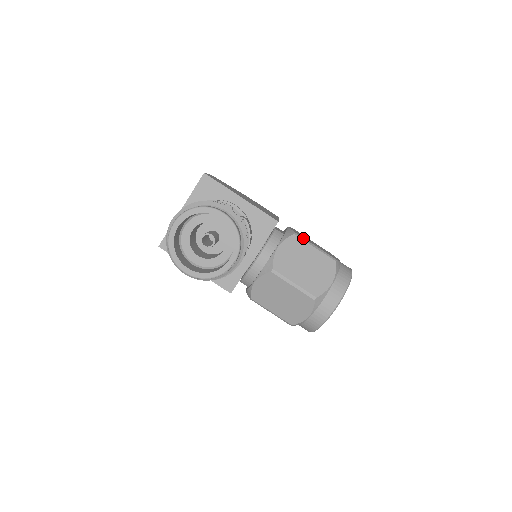
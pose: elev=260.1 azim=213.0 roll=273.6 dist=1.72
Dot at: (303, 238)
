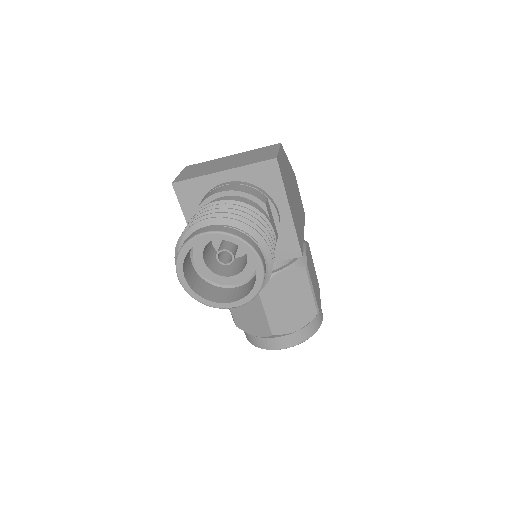
Dot at: (309, 276)
